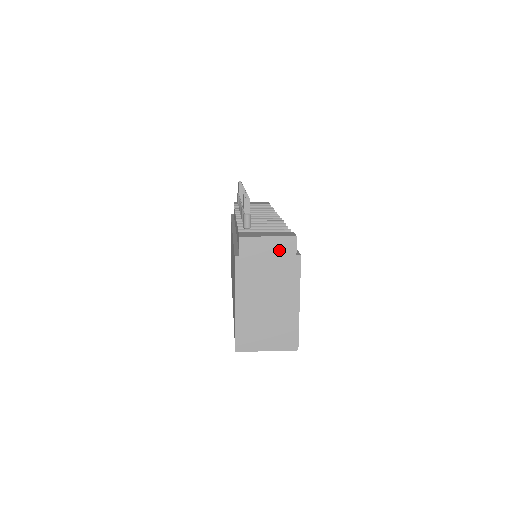
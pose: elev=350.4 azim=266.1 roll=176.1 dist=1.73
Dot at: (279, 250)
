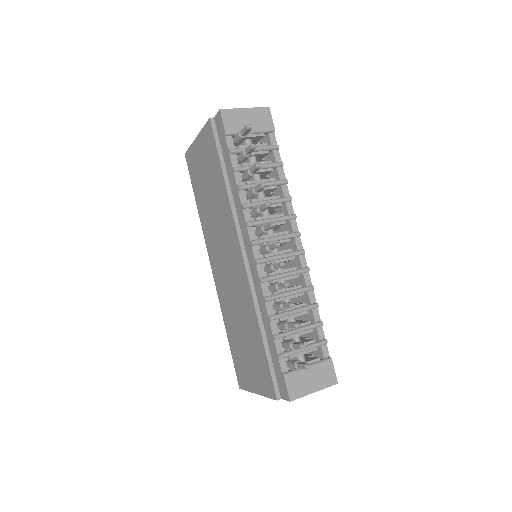
Dot at: occluded
